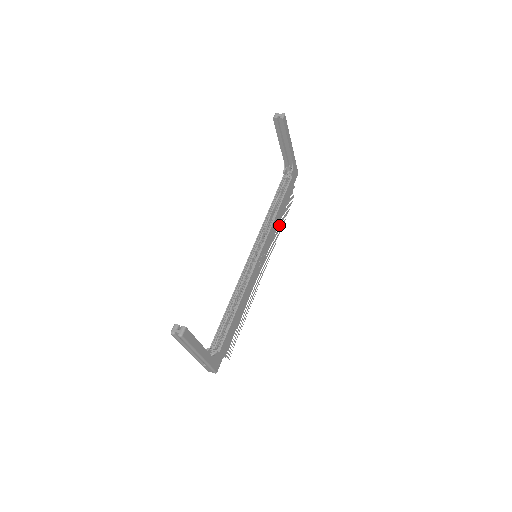
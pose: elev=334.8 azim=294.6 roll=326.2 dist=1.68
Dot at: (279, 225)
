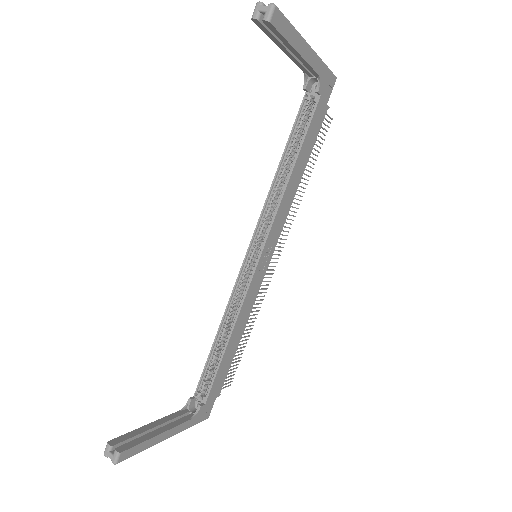
Dot at: (301, 182)
